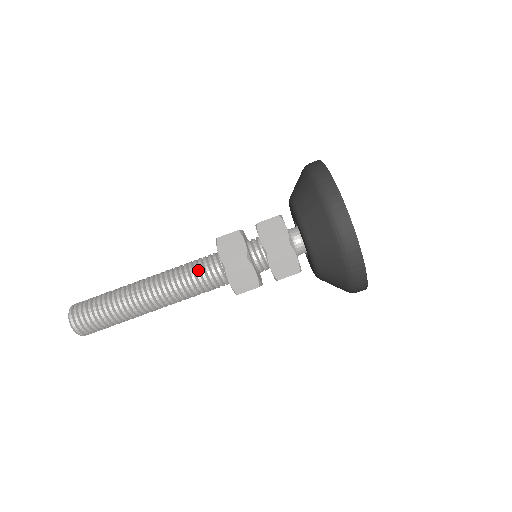
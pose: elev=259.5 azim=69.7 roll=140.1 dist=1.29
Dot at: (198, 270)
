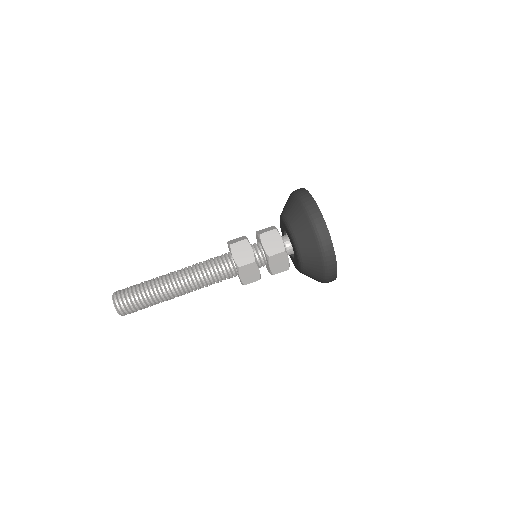
Dot at: (213, 259)
